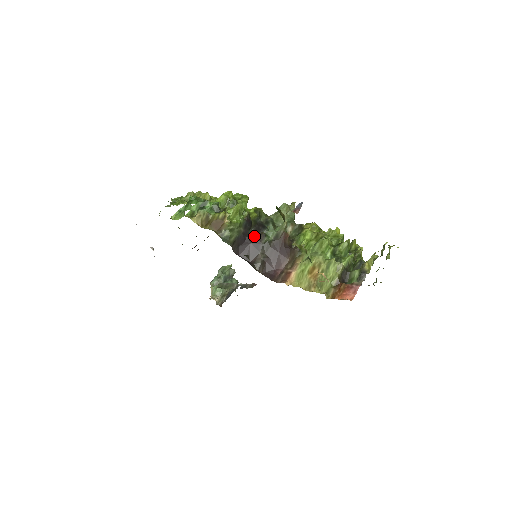
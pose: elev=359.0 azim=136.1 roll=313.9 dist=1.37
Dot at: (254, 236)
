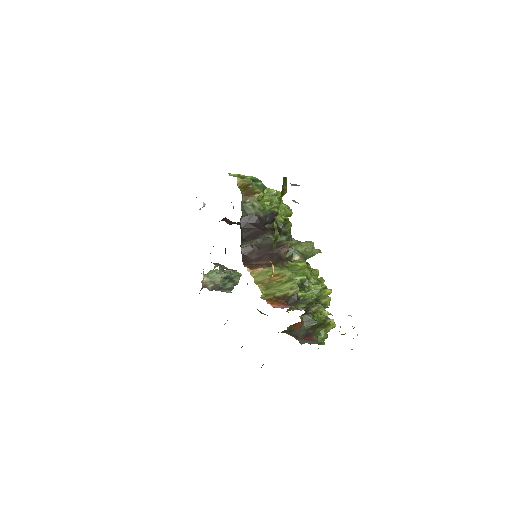
Dot at: (265, 228)
